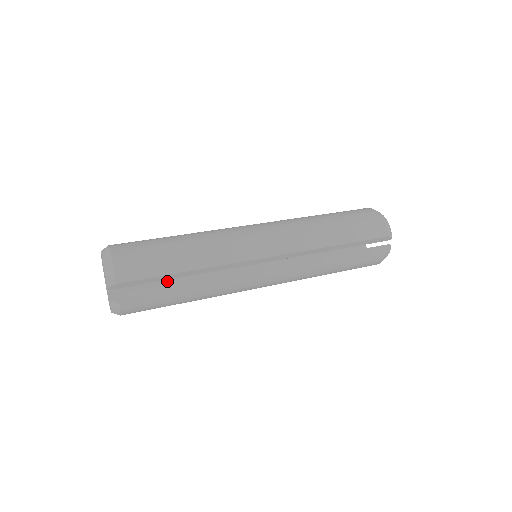
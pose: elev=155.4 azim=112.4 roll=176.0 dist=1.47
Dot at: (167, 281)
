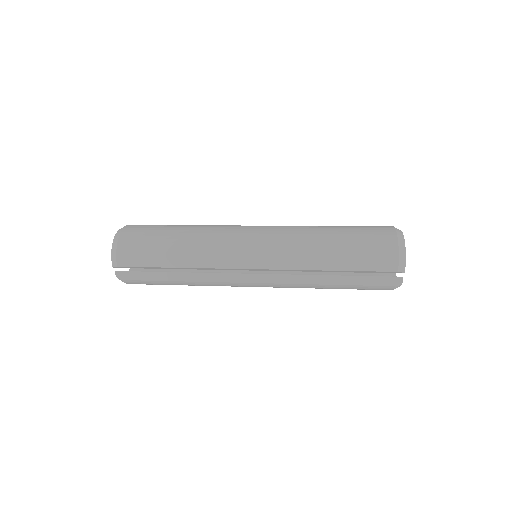
Dot at: occluded
